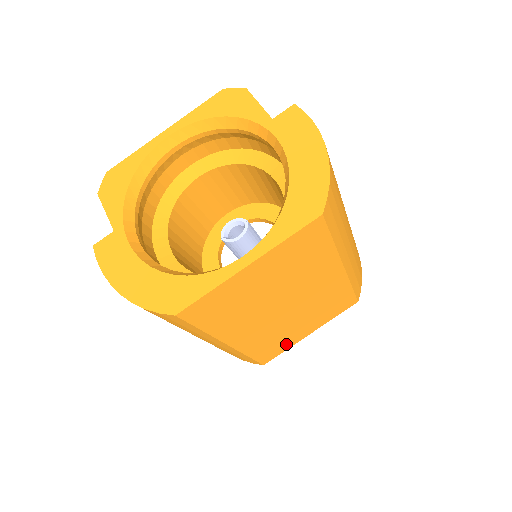
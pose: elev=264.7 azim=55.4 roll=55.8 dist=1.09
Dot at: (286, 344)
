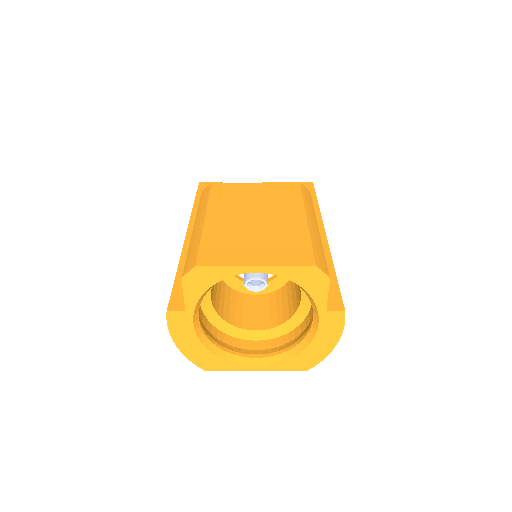
Dot at: occluded
